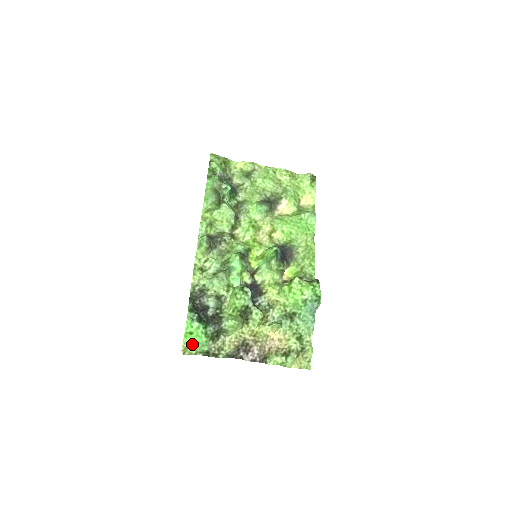
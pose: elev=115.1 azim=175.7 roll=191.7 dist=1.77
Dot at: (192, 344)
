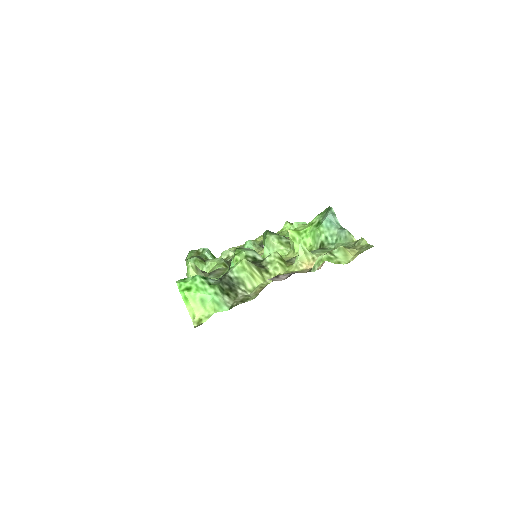
Dot at: (202, 310)
